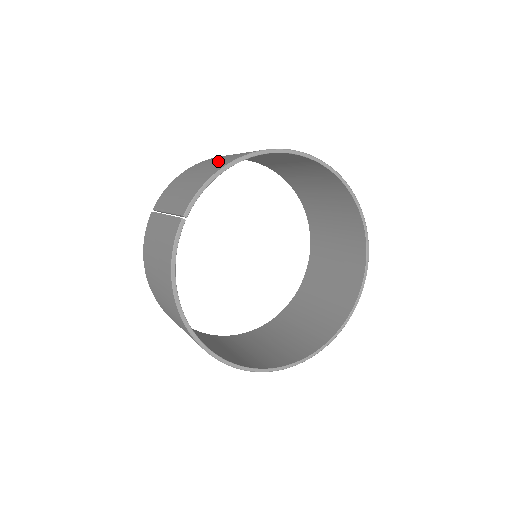
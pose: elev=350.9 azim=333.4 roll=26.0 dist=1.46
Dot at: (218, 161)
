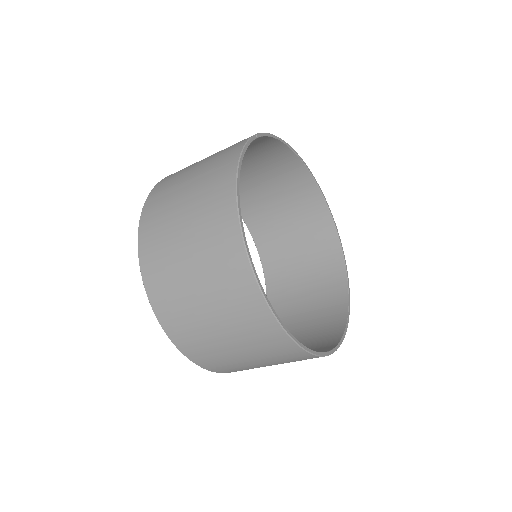
Dot at: occluded
